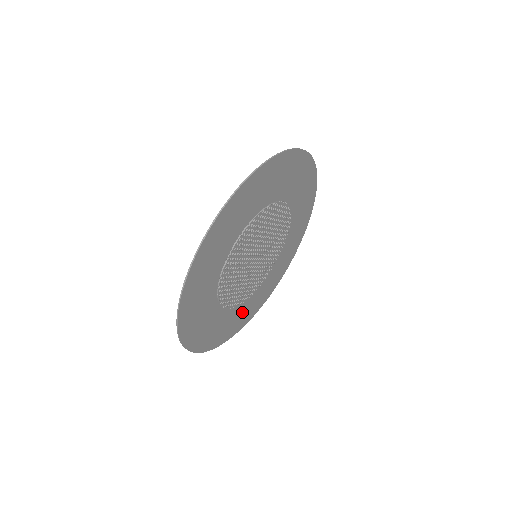
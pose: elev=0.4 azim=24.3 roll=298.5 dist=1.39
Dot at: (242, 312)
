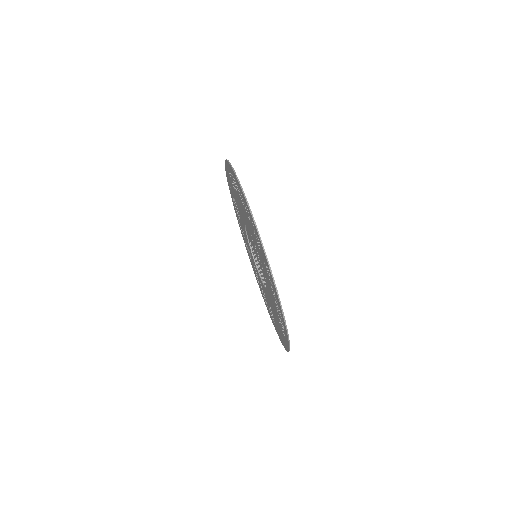
Dot at: occluded
